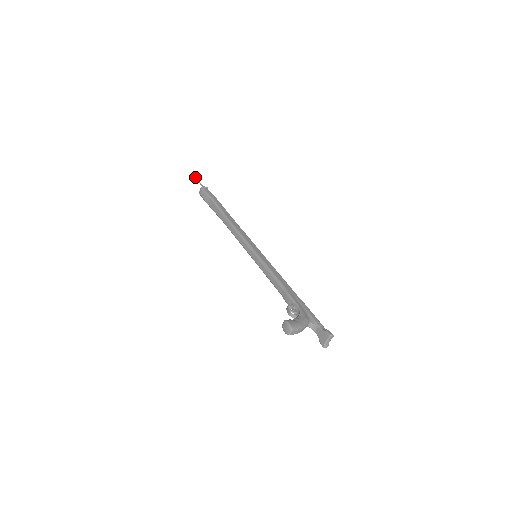
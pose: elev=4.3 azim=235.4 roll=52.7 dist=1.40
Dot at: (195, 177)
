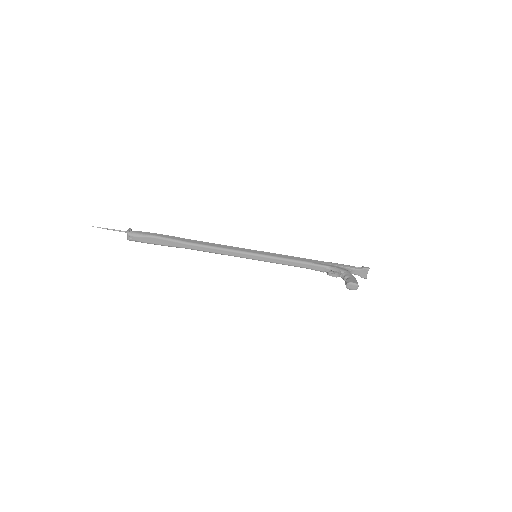
Dot at: occluded
